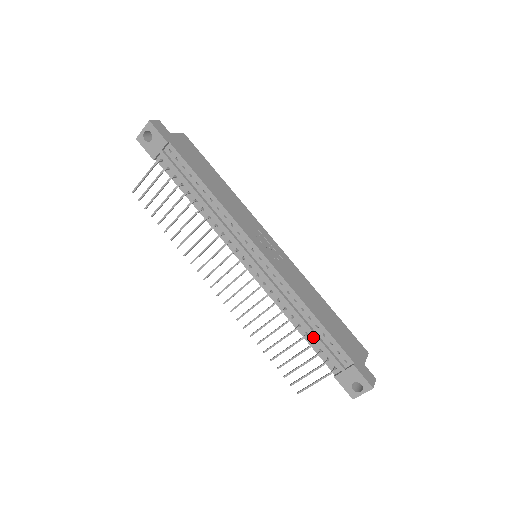
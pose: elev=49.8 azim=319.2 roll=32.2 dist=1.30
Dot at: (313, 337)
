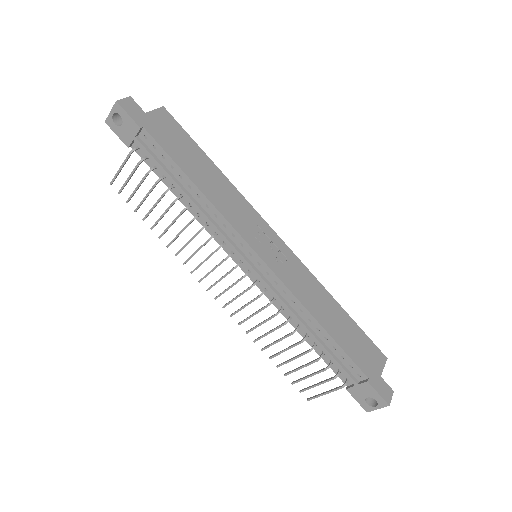
Dot at: (322, 348)
